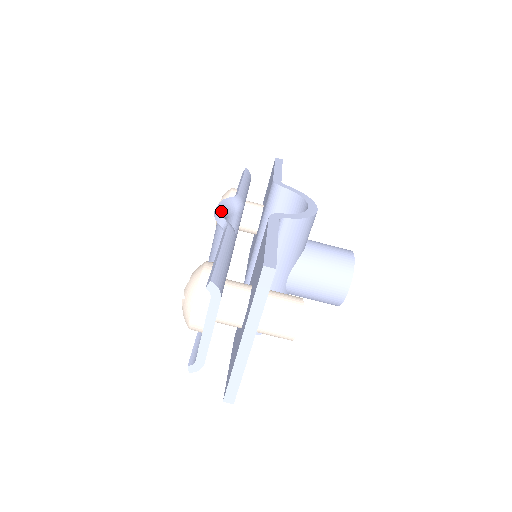
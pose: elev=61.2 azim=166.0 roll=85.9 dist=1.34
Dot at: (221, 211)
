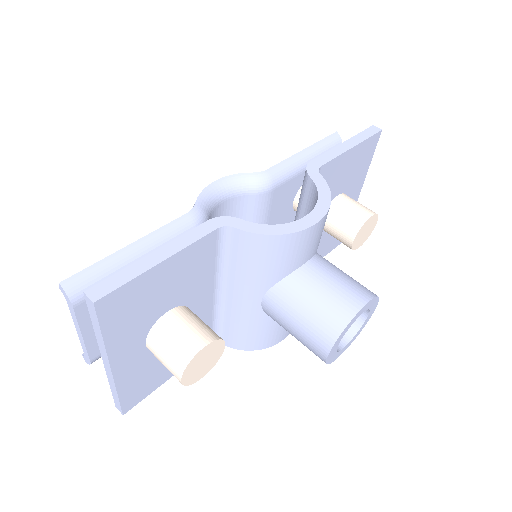
Dot at: (211, 190)
